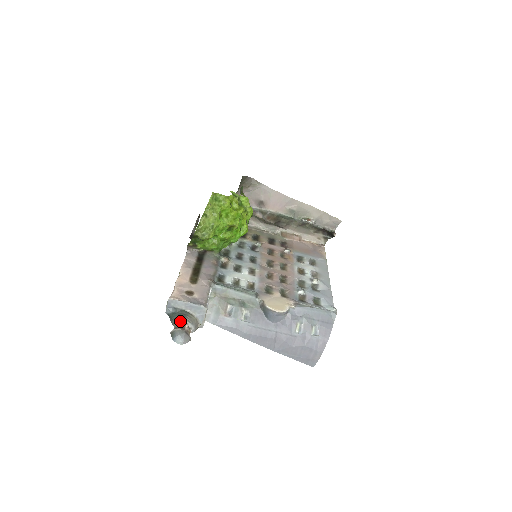
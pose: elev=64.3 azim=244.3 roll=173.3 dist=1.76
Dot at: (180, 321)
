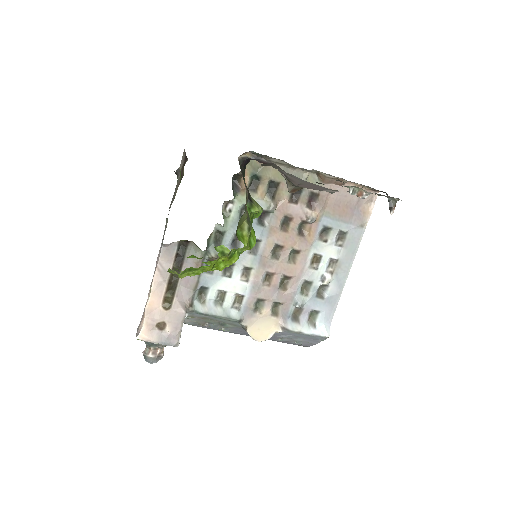
Dot at: (152, 347)
